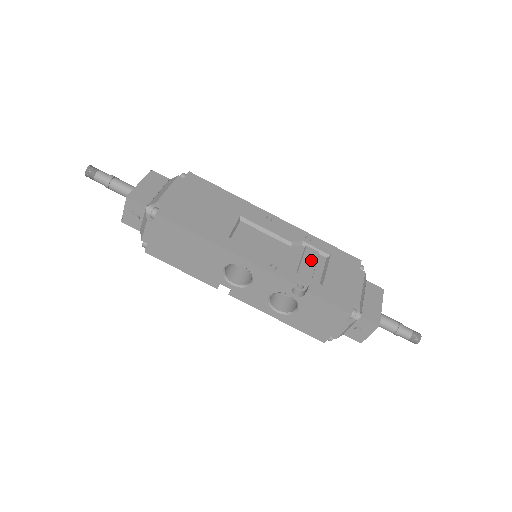
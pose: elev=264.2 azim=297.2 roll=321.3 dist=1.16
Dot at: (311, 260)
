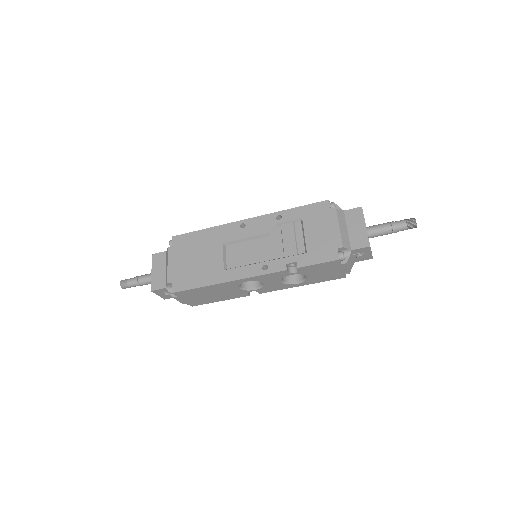
Dot at: (290, 235)
